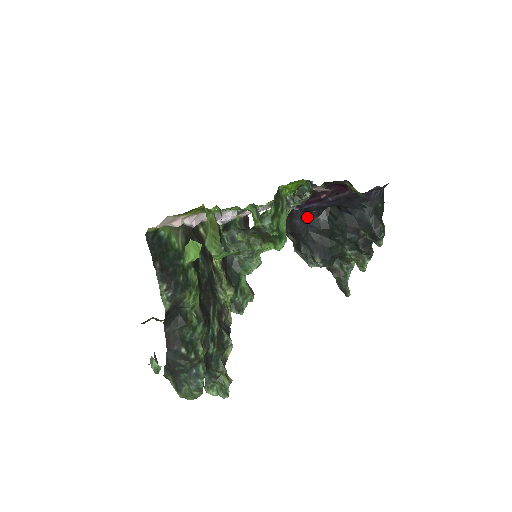
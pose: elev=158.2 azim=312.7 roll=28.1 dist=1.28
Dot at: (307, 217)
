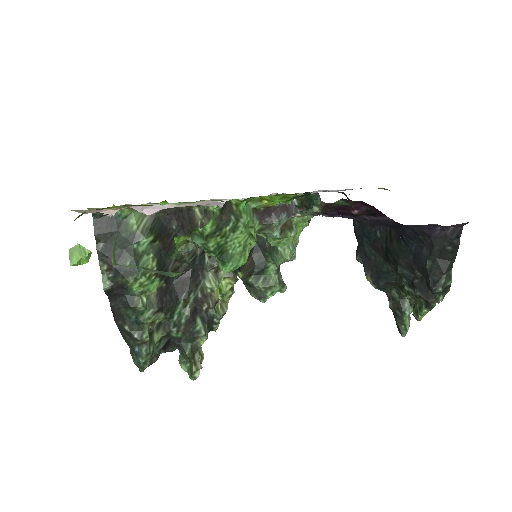
Dot at: (364, 223)
